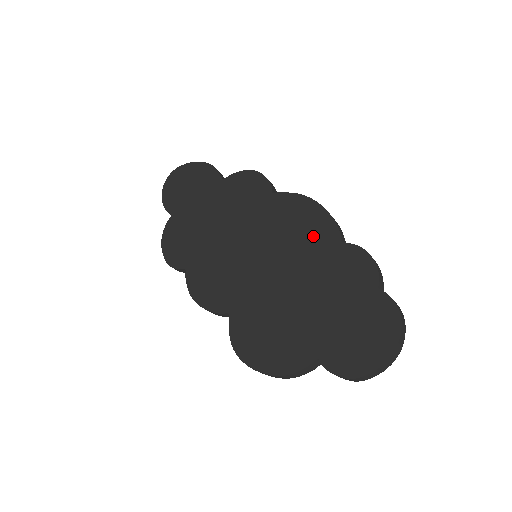
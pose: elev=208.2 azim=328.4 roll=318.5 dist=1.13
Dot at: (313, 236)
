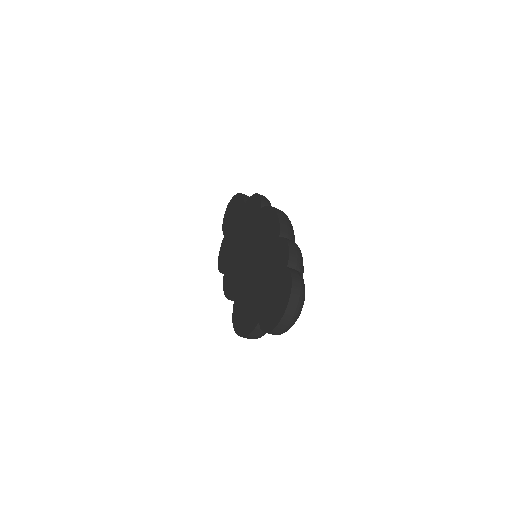
Dot at: (270, 236)
